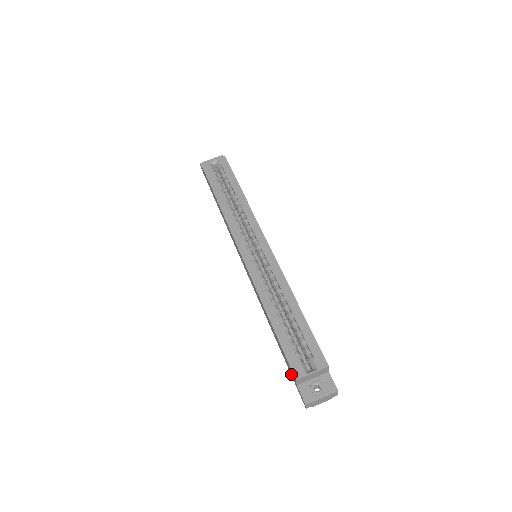
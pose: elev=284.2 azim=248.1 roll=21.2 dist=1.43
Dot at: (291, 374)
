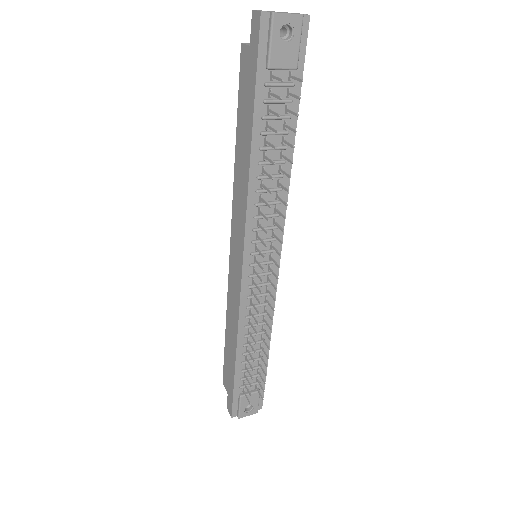
Dot at: (252, 72)
